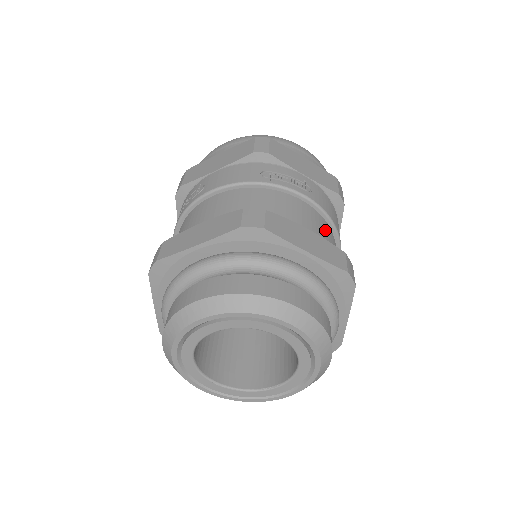
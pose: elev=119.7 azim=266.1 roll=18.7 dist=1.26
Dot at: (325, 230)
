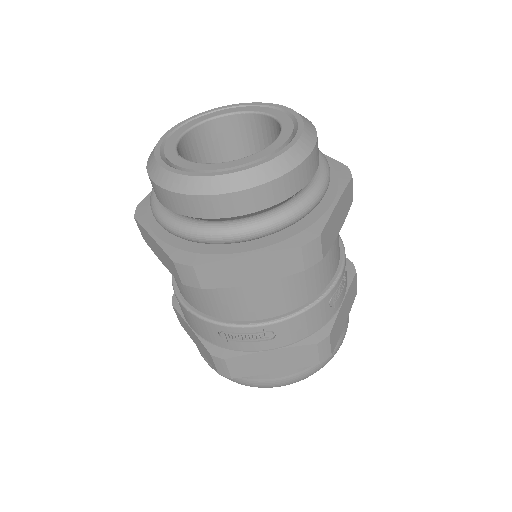
Dot at: occluded
